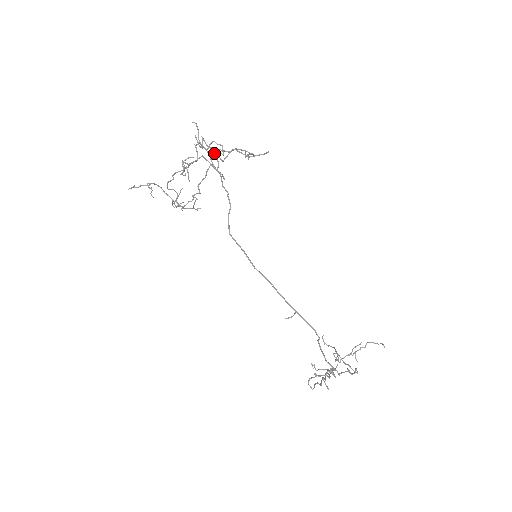
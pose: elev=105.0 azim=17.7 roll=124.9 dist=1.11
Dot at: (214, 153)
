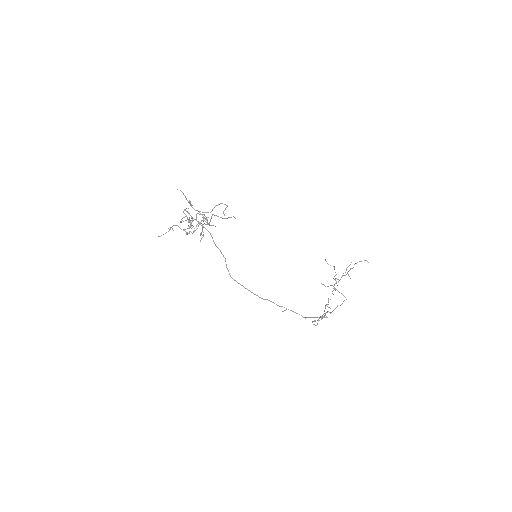
Dot at: occluded
